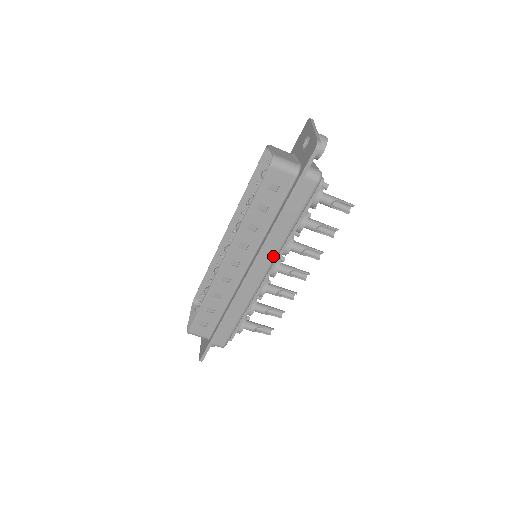
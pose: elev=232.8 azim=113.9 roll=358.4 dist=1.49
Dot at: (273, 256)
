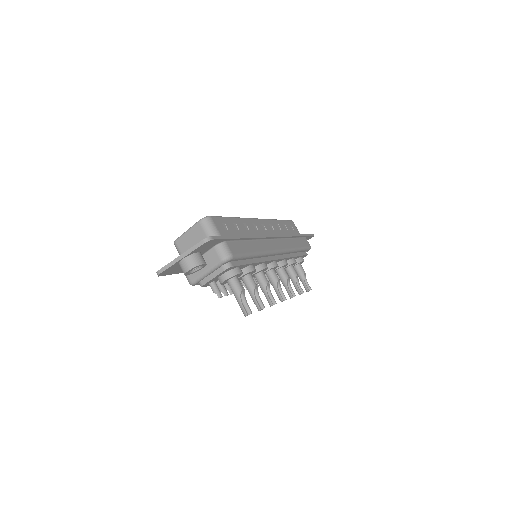
Dot at: (287, 248)
